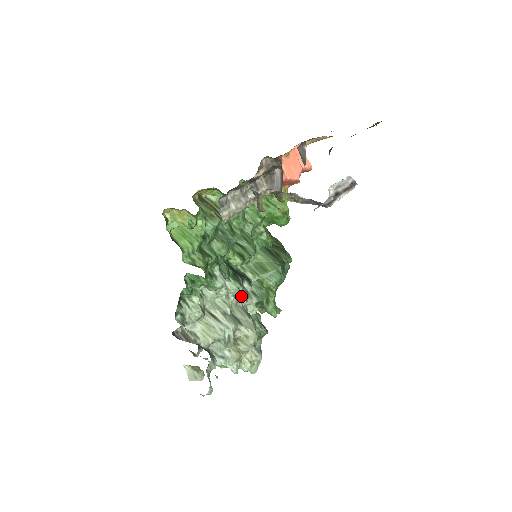
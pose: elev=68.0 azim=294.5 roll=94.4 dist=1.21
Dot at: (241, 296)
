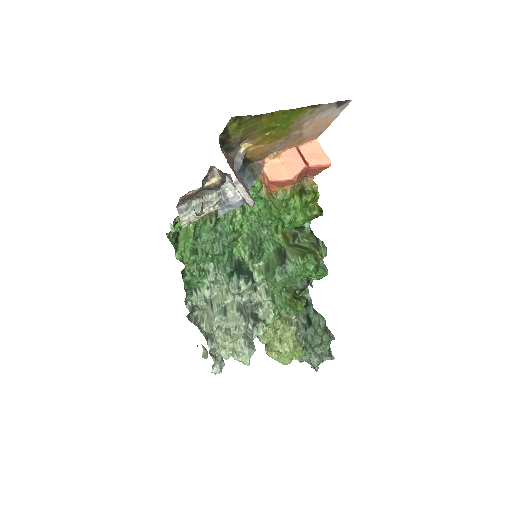
Dot at: (230, 291)
